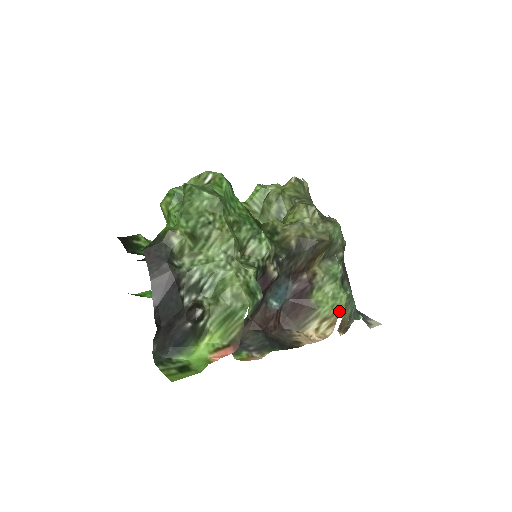
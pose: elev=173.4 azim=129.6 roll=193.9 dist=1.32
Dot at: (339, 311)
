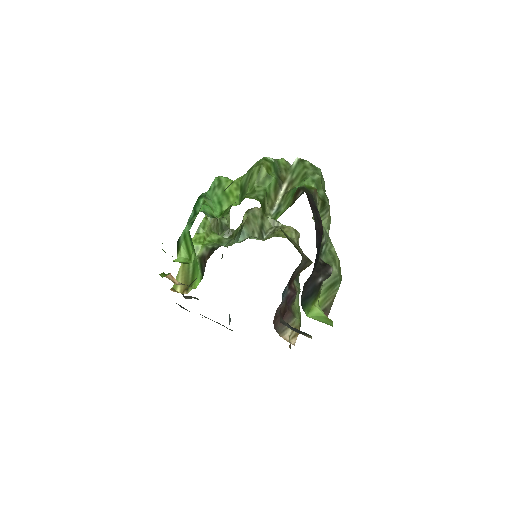
Dot at: (300, 325)
